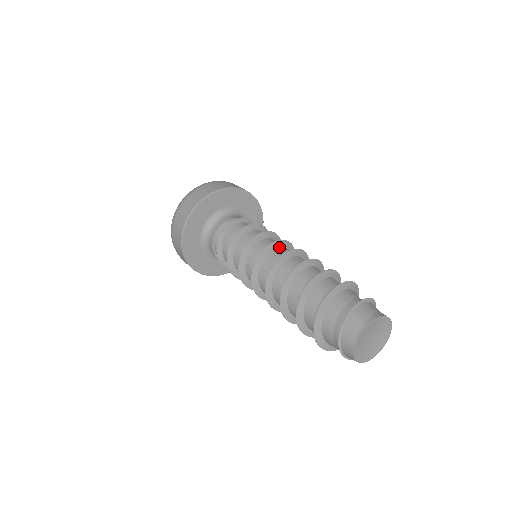
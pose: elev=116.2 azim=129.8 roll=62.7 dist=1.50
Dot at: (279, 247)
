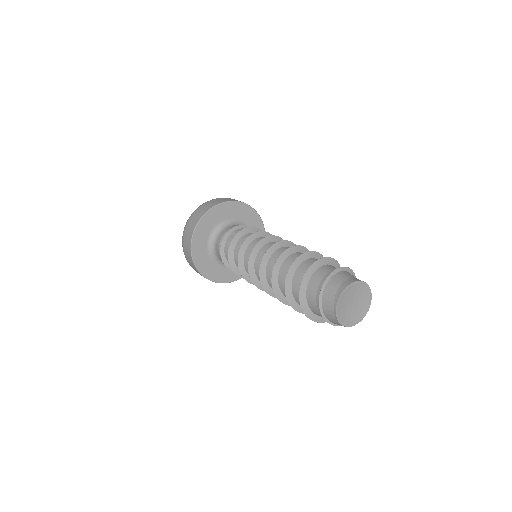
Dot at: (258, 253)
